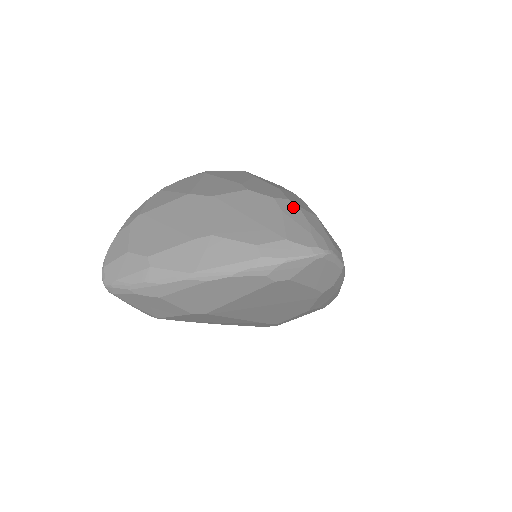
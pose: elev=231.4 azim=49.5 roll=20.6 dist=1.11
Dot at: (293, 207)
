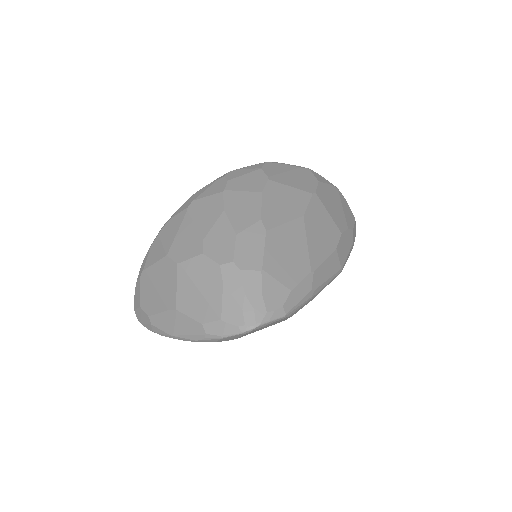
Dot at: (235, 274)
